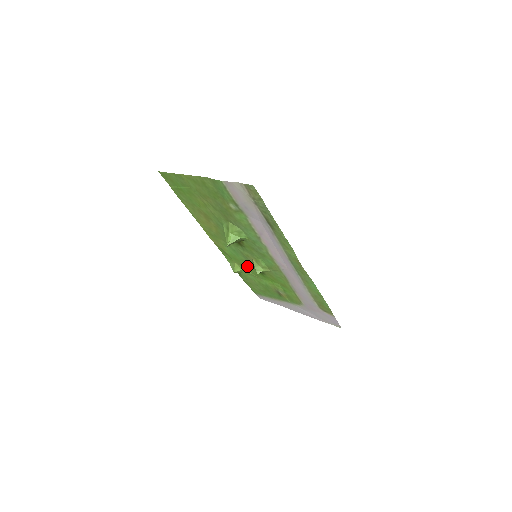
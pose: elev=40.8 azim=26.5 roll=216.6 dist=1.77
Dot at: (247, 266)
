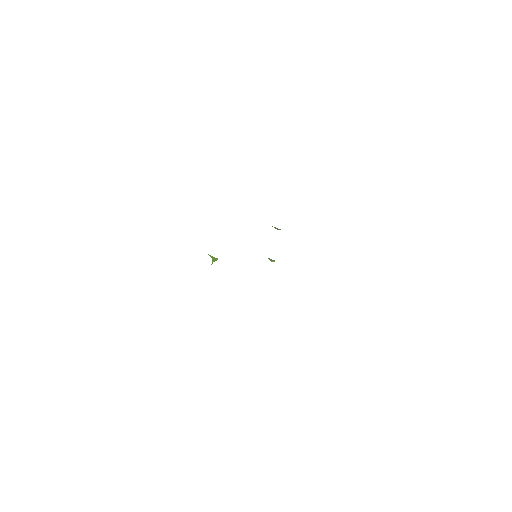
Dot at: occluded
